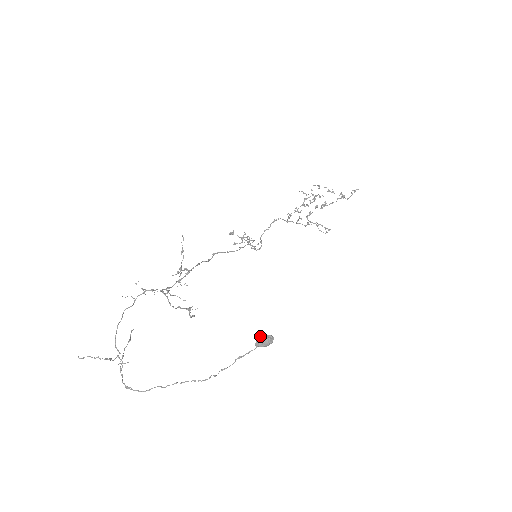
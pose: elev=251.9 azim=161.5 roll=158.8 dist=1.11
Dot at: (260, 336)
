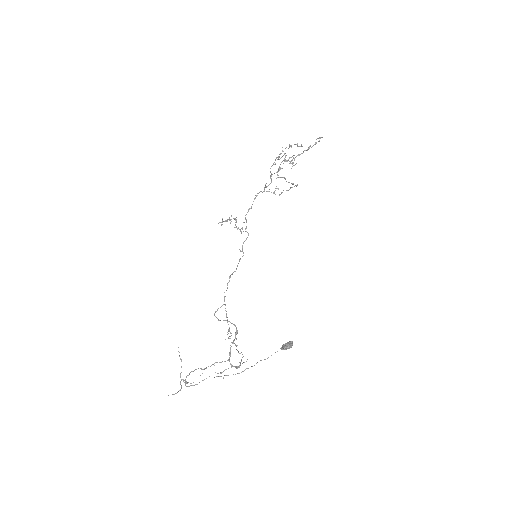
Dot at: (286, 347)
